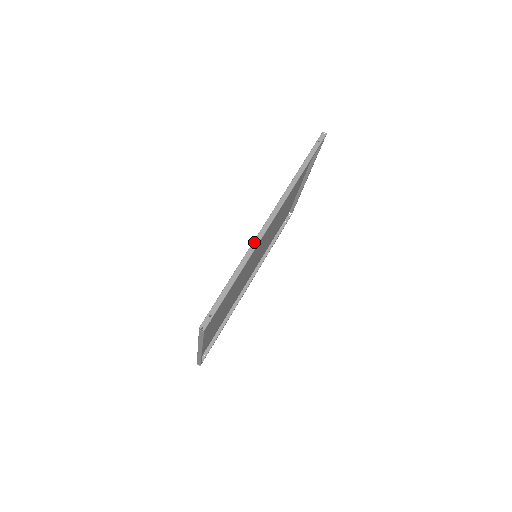
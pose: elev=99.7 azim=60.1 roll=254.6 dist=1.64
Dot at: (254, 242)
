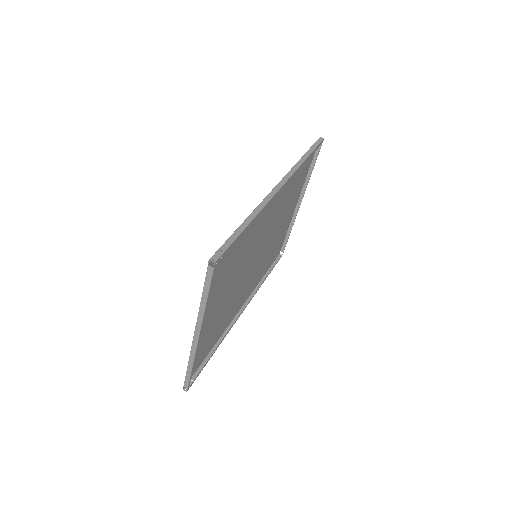
Dot at: (264, 200)
